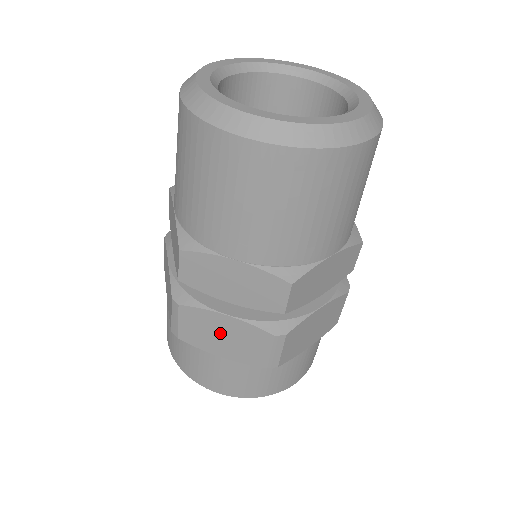
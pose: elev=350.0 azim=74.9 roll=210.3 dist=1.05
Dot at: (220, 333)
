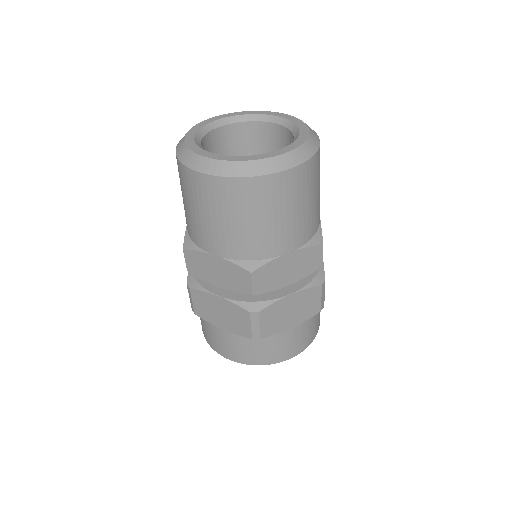
Dot at: (218, 310)
